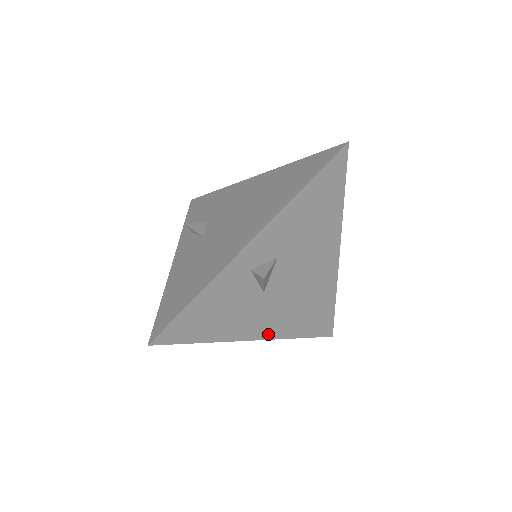
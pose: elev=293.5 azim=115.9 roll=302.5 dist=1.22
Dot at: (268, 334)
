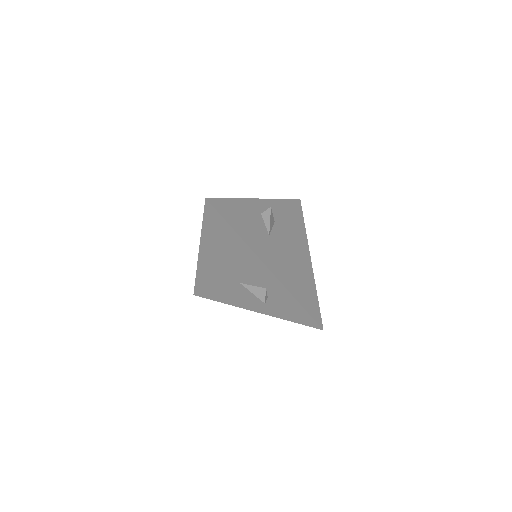
Dot at: (275, 271)
